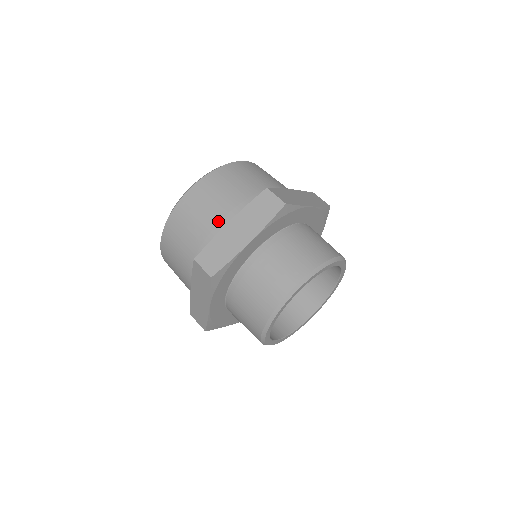
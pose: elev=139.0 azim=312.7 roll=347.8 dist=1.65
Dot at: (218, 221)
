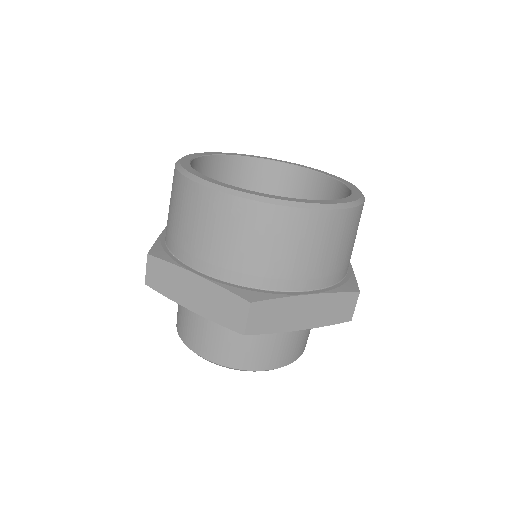
Dot at: (195, 255)
